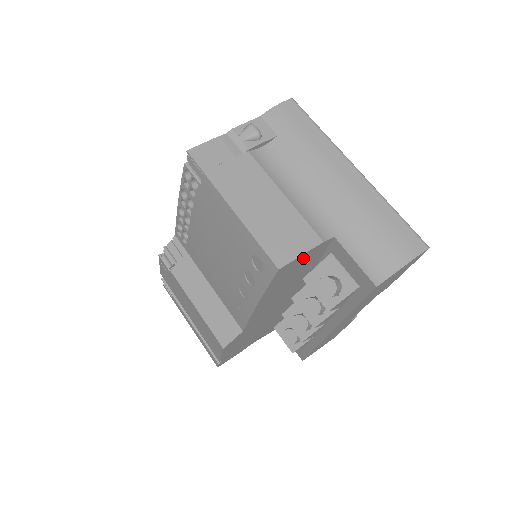
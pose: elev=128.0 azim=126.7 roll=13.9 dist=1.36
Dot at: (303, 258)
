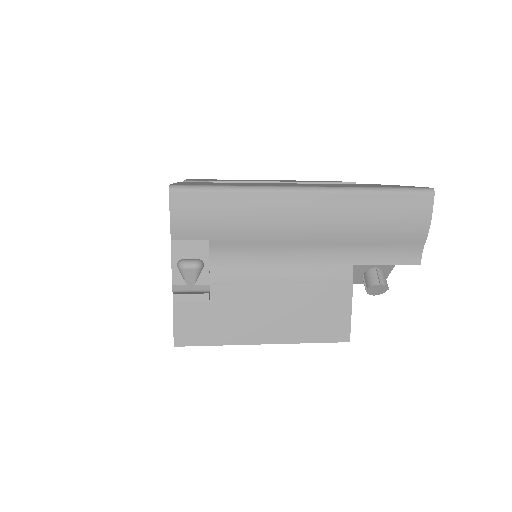
Dot at: occluded
